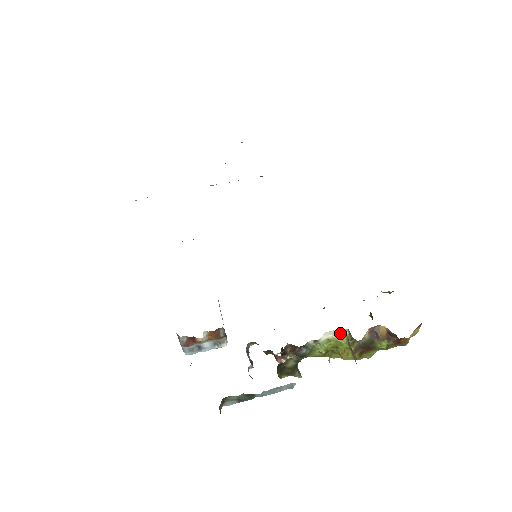
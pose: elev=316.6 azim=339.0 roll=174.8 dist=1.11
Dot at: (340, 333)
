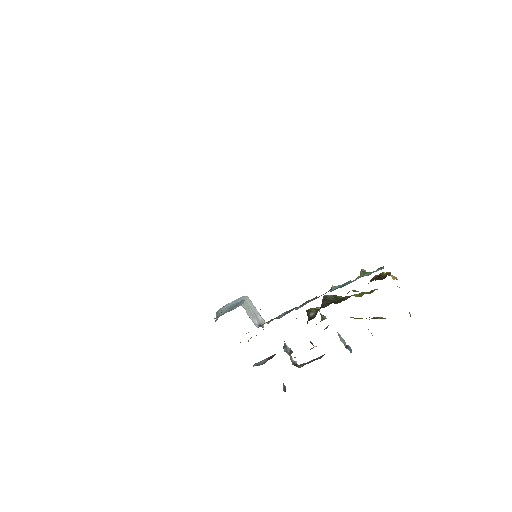
Dot at: occluded
